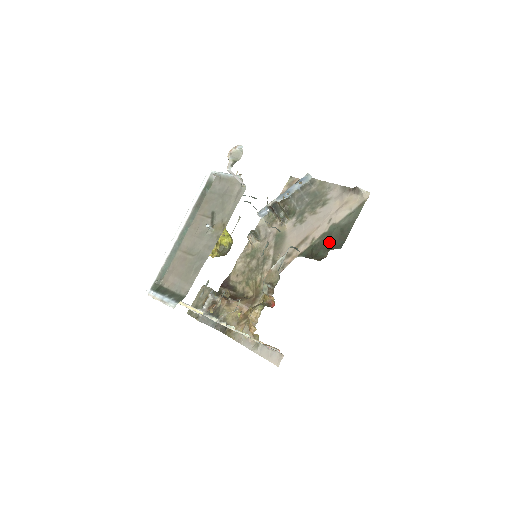
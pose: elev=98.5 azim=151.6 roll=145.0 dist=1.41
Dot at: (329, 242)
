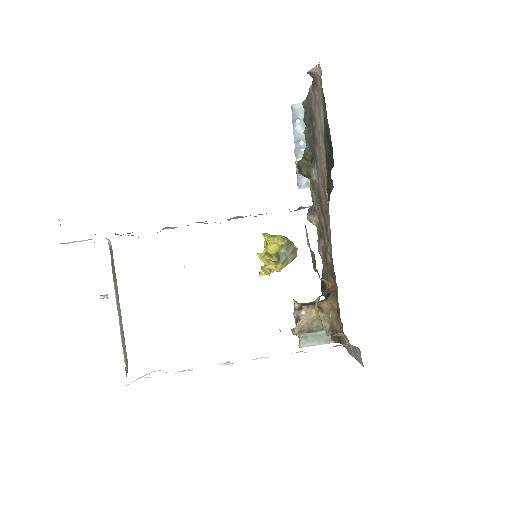
Dot at: (329, 166)
